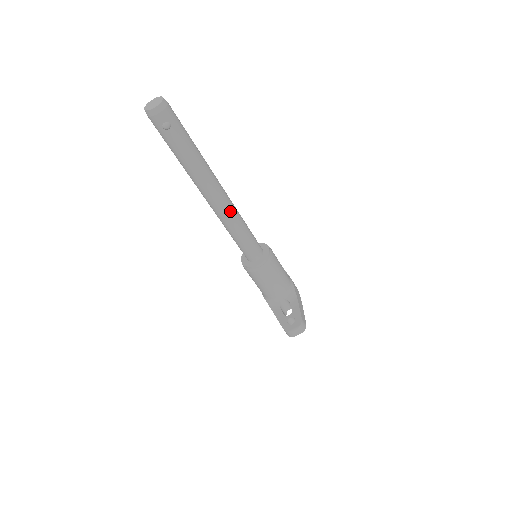
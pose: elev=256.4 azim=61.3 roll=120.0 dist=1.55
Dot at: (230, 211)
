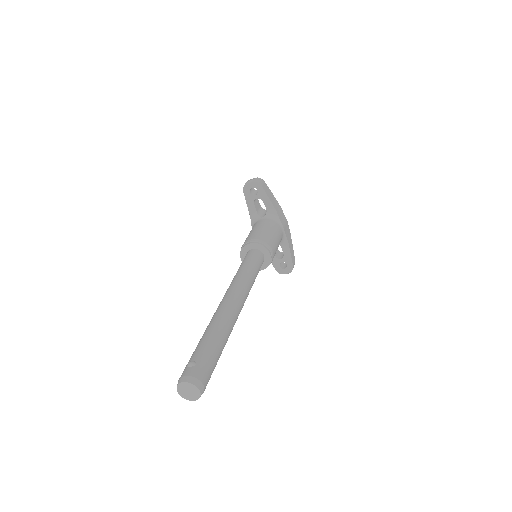
Dot at: occluded
